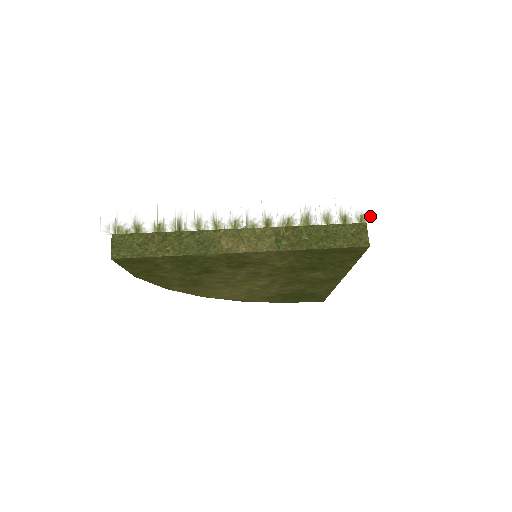
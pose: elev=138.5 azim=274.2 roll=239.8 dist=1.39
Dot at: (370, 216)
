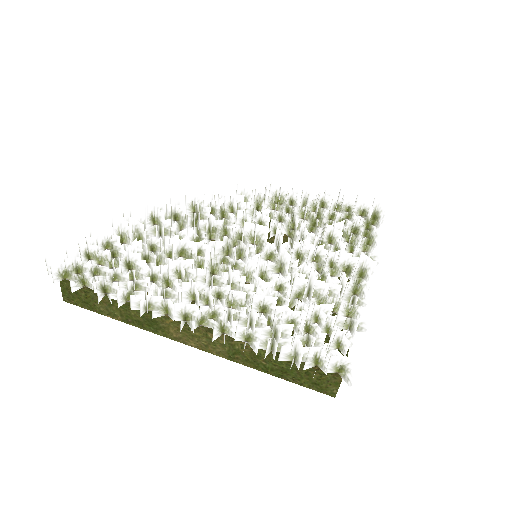
Dot at: (348, 379)
